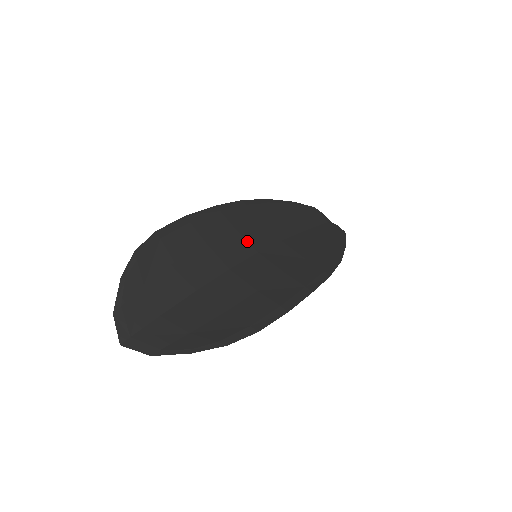
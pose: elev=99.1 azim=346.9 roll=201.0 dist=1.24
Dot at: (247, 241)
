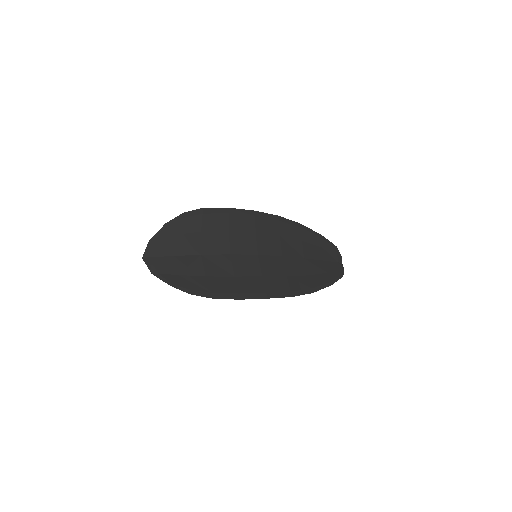
Dot at: (257, 244)
